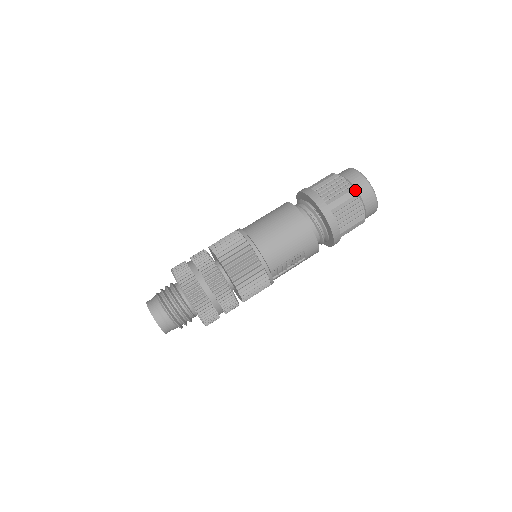
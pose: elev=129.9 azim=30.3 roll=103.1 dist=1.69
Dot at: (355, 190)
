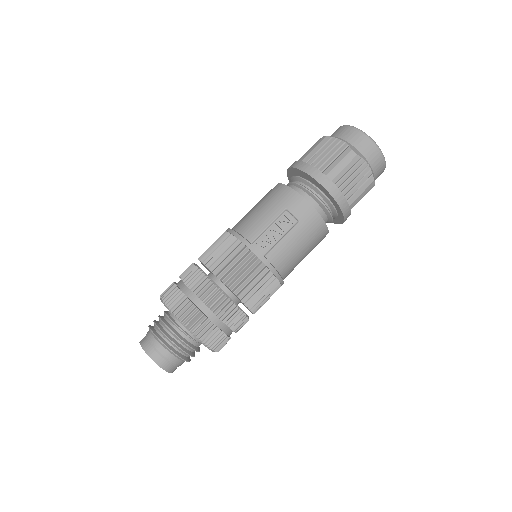
Dot at: occluded
